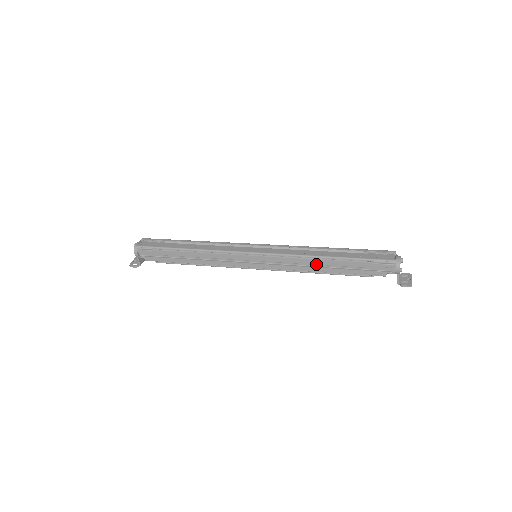
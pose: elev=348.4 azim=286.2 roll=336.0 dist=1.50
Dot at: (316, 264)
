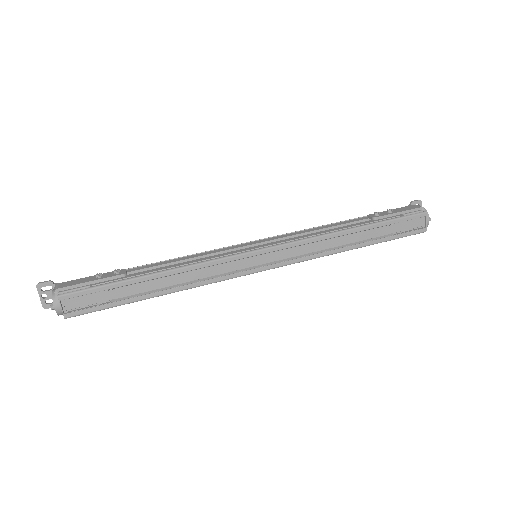
Dot at: occluded
